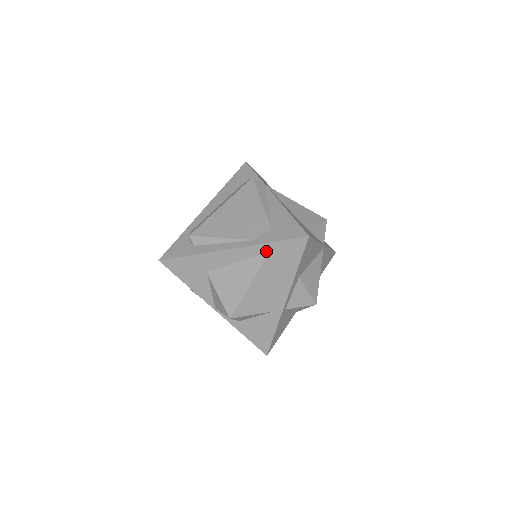
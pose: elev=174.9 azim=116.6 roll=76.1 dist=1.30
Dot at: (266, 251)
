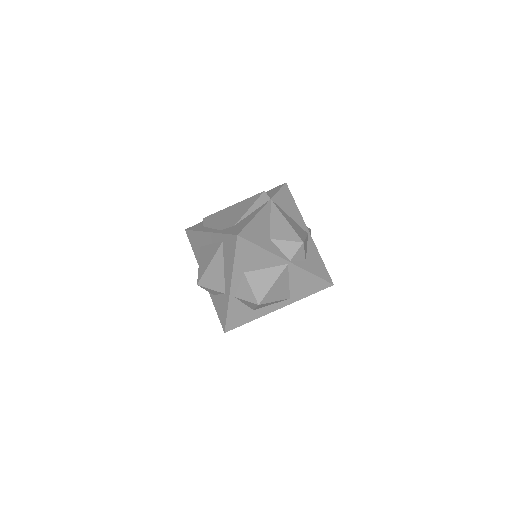
Dot at: (221, 240)
